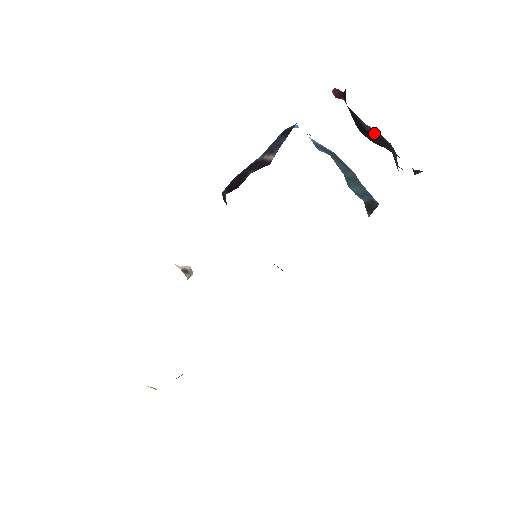
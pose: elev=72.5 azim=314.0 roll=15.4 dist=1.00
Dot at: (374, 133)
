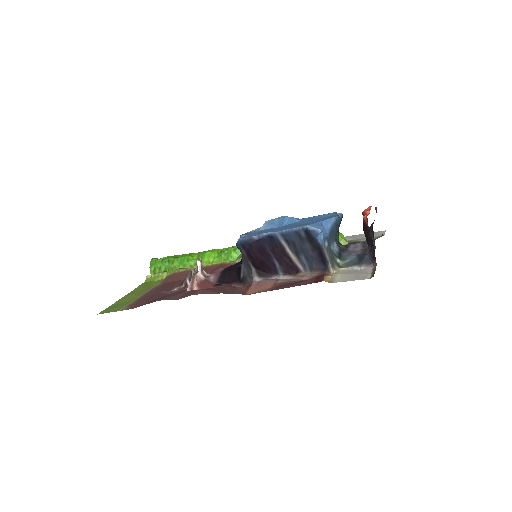
Dot at: occluded
